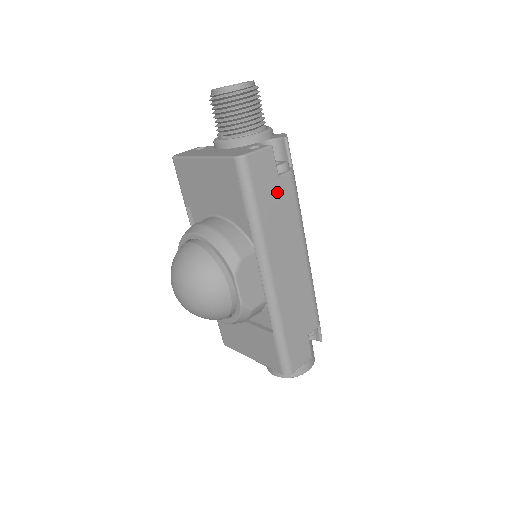
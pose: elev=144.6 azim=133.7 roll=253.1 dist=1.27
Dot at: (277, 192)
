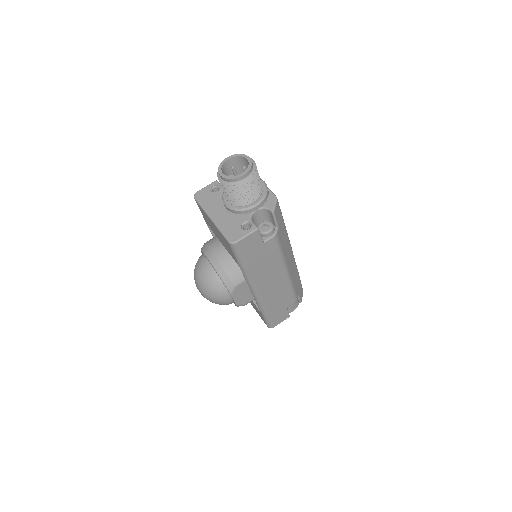
Dot at: (262, 251)
